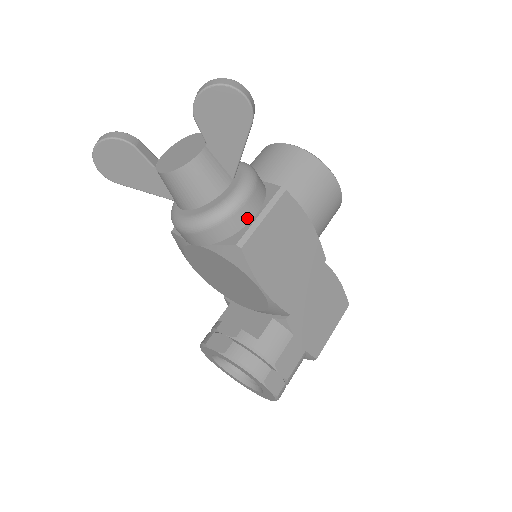
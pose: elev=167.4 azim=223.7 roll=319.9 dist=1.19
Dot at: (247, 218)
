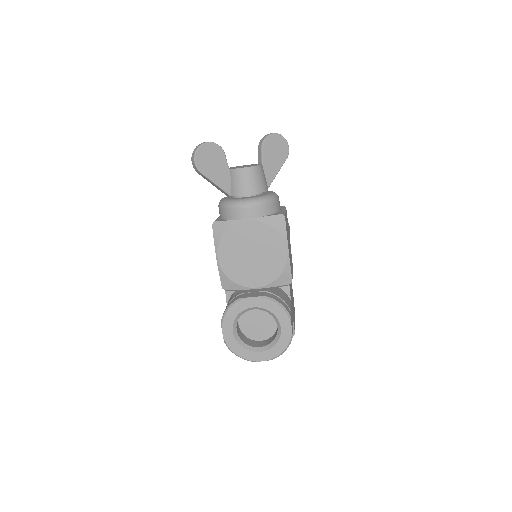
Dot at: (279, 208)
